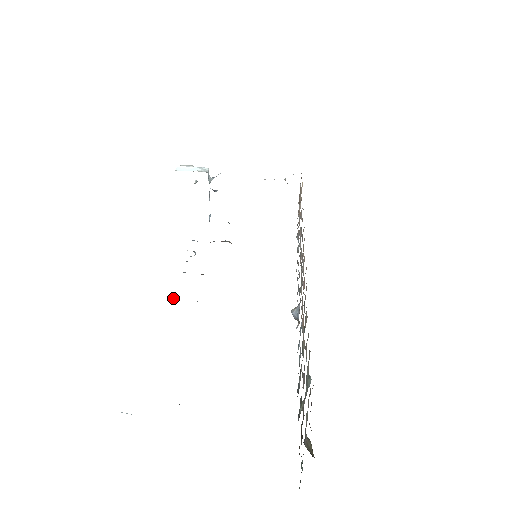
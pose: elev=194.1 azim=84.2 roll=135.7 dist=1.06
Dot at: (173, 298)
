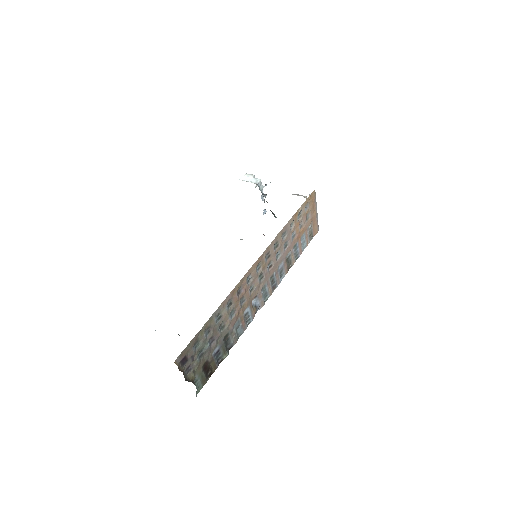
Dot at: occluded
